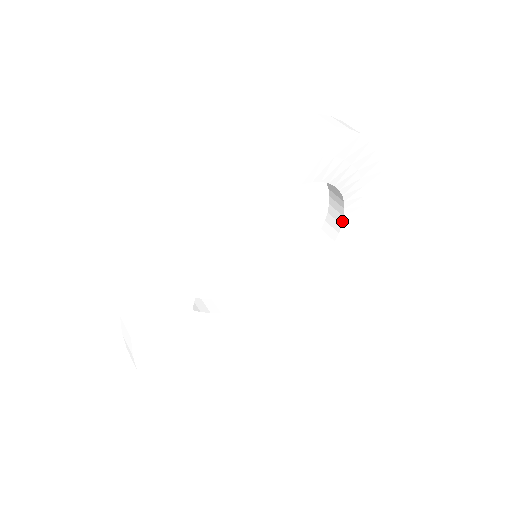
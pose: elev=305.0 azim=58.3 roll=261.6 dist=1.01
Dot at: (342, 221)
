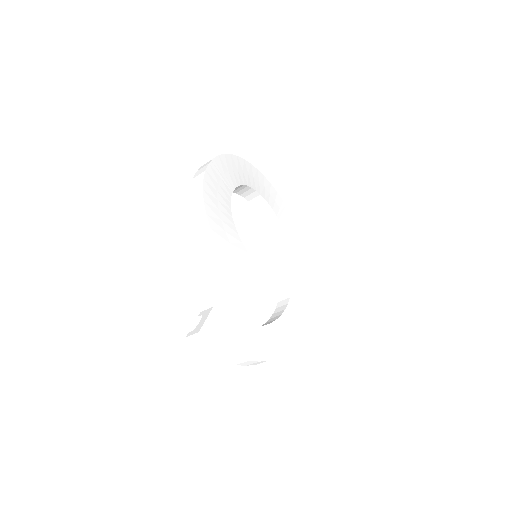
Dot at: (278, 220)
